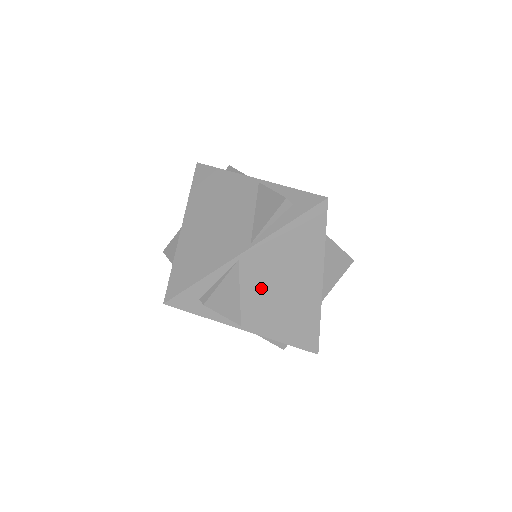
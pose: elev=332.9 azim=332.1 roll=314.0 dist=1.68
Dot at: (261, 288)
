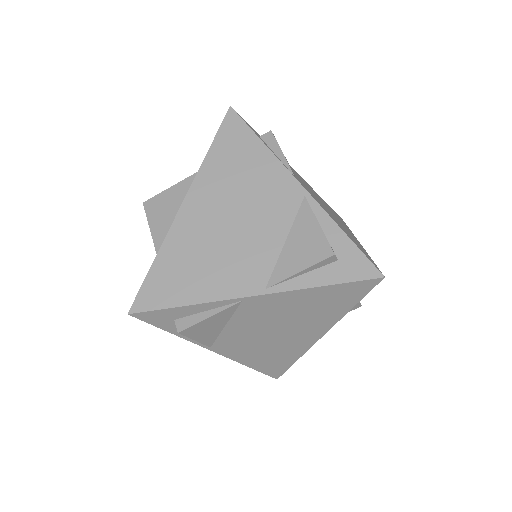
Dot at: (252, 326)
